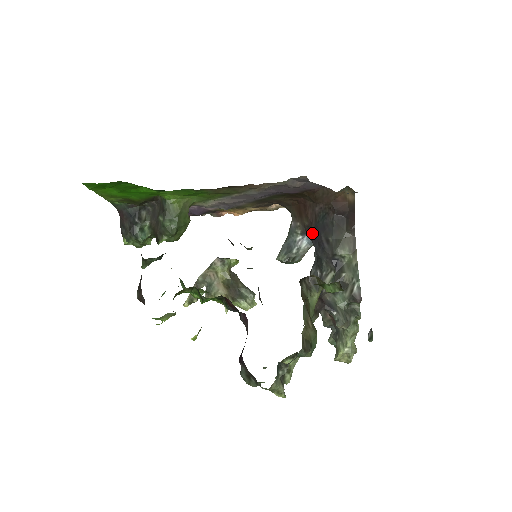
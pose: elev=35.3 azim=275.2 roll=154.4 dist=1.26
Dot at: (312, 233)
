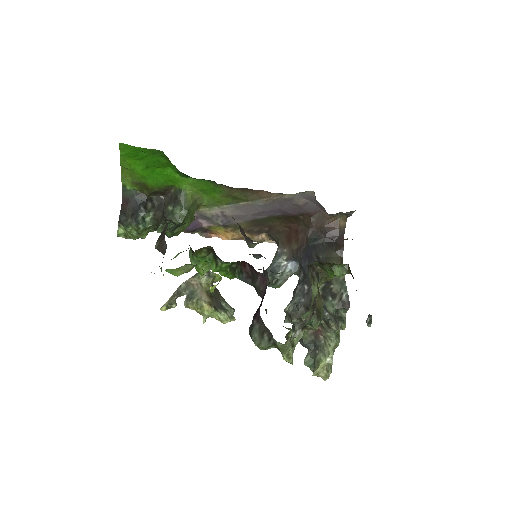
Dot at: (302, 253)
